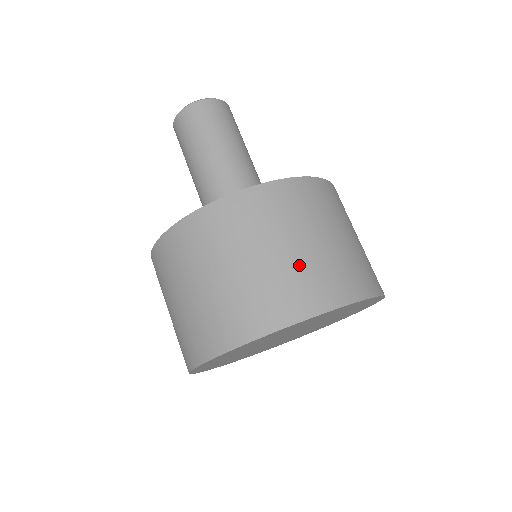
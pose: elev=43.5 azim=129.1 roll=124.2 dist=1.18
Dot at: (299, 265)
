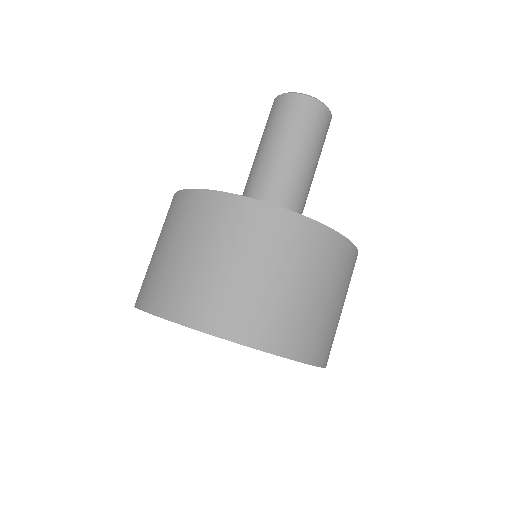
Dot at: (219, 282)
